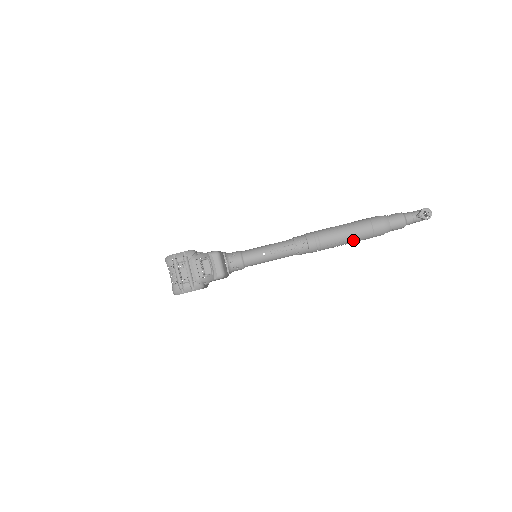
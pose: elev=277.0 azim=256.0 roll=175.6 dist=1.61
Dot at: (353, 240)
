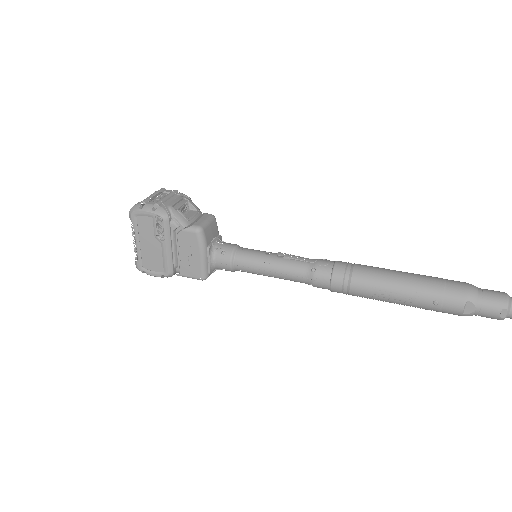
Dot at: (407, 287)
